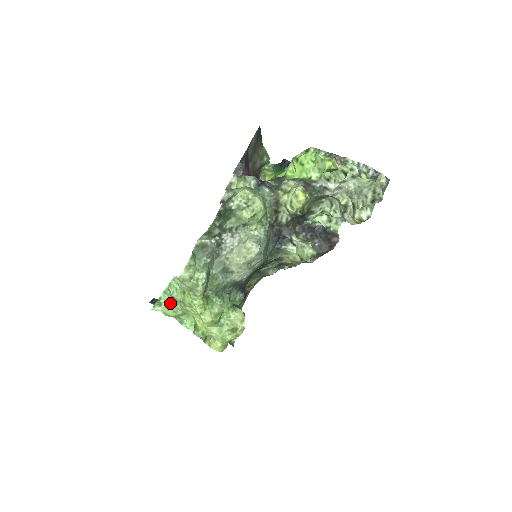
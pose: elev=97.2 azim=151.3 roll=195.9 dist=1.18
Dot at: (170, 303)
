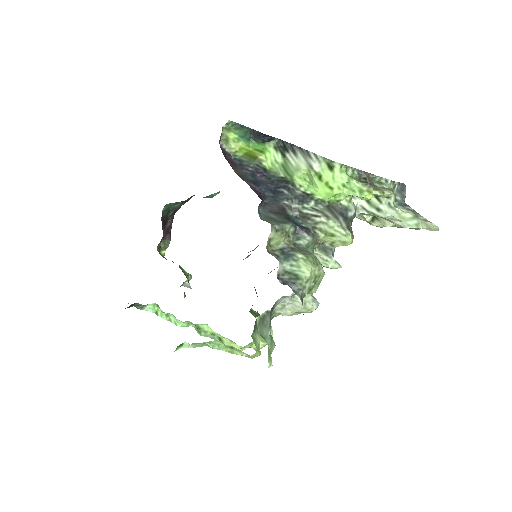
Dot at: (201, 346)
